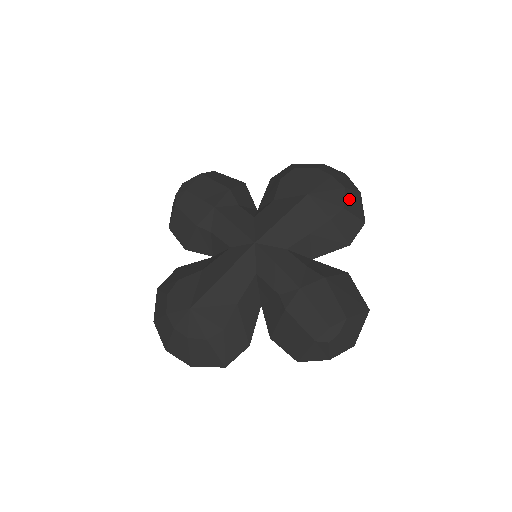
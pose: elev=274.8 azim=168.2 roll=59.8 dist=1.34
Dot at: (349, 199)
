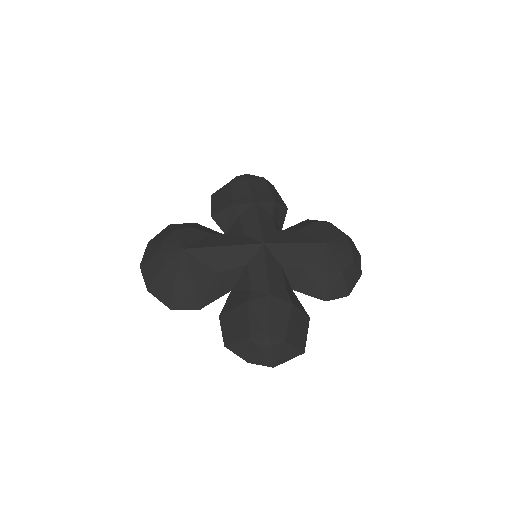
Dot at: (350, 270)
